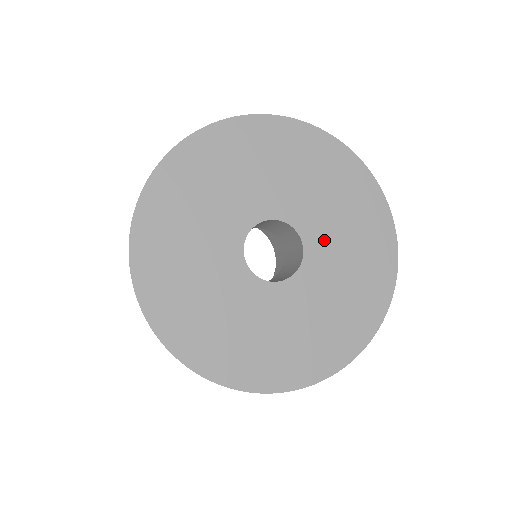
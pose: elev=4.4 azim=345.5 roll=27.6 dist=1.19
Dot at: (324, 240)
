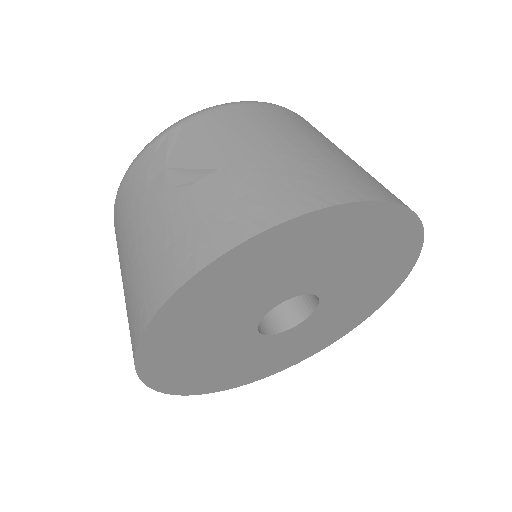
Dot at: (317, 277)
